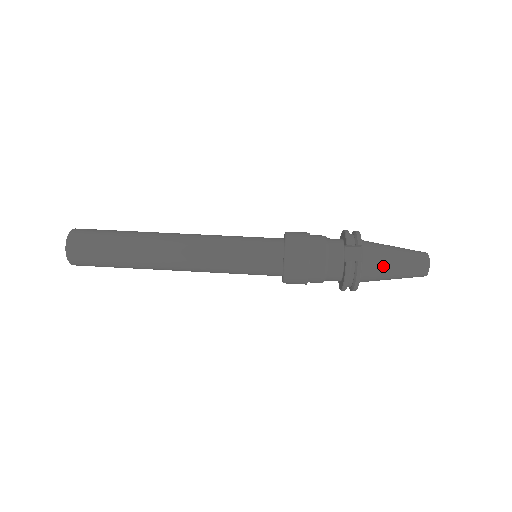
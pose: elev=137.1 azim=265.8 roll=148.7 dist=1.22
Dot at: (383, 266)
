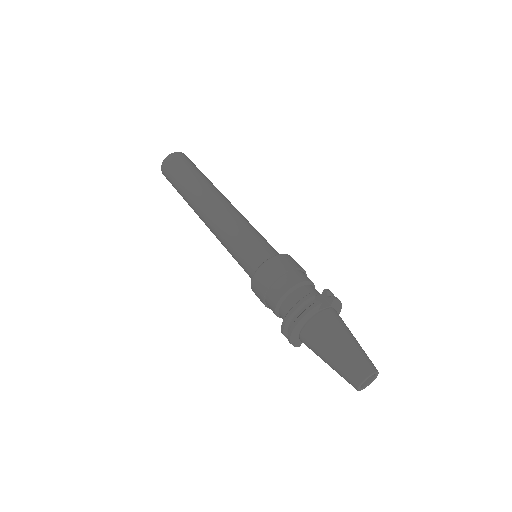
Dot at: (333, 332)
